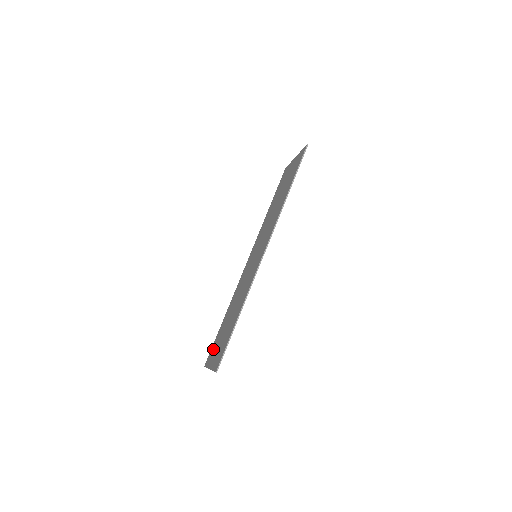
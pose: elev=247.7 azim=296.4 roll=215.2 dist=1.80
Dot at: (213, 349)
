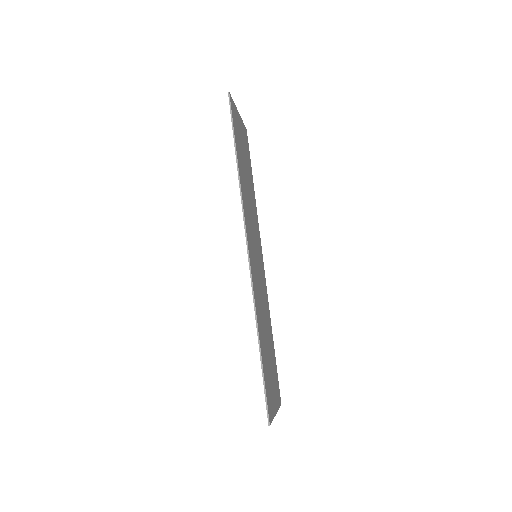
Dot at: occluded
